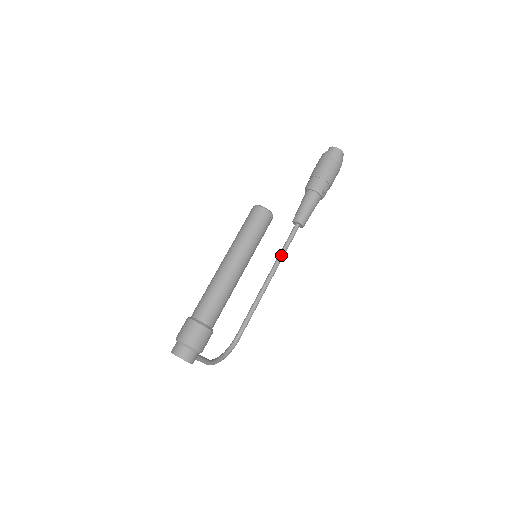
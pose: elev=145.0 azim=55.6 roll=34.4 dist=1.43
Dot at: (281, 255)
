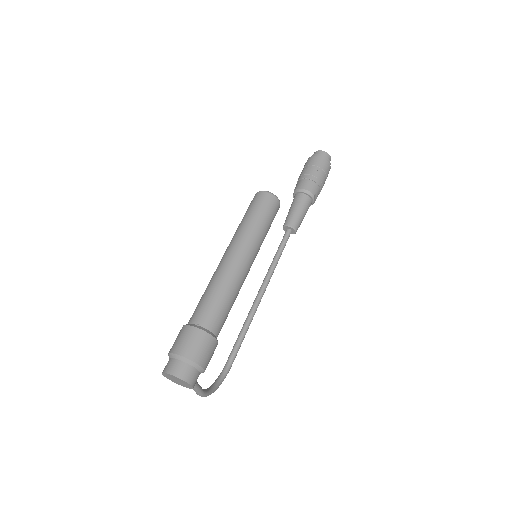
Dot at: (274, 263)
